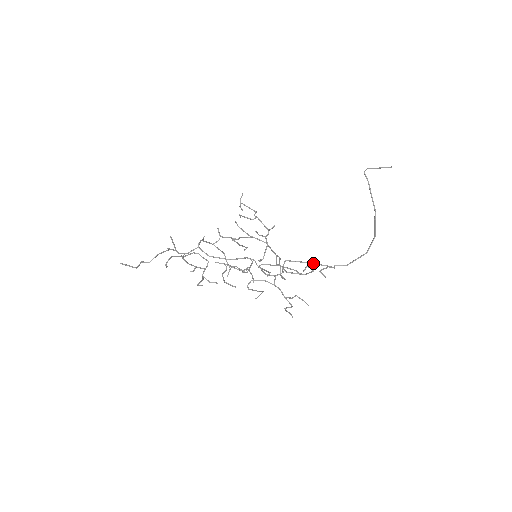
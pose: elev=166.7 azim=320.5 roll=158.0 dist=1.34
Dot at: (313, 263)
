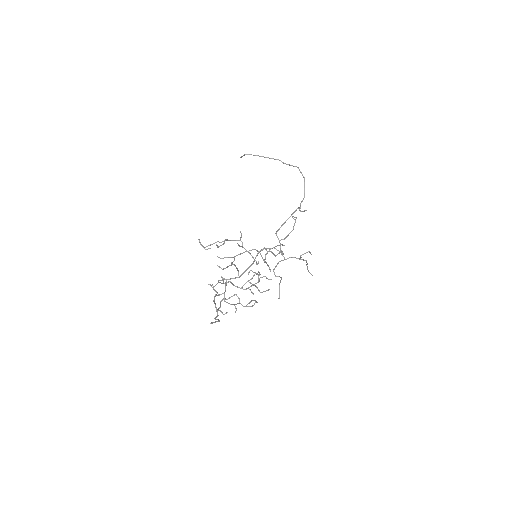
Dot at: (290, 216)
